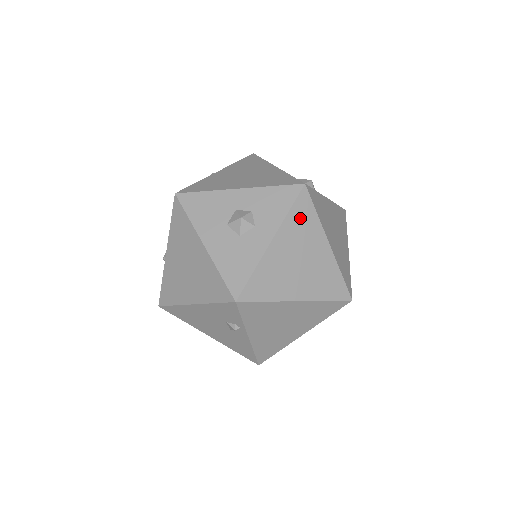
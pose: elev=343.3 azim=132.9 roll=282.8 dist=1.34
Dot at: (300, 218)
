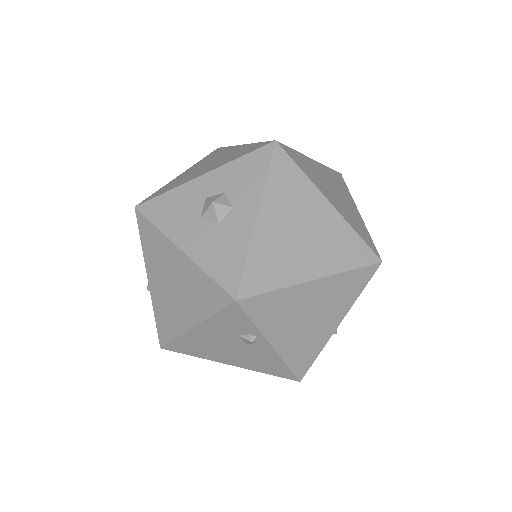
Dot at: (283, 181)
